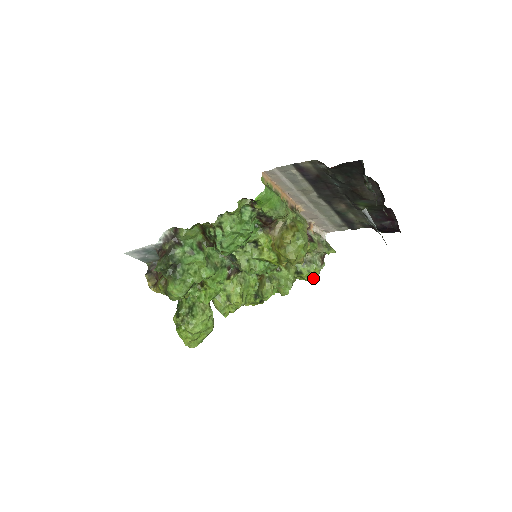
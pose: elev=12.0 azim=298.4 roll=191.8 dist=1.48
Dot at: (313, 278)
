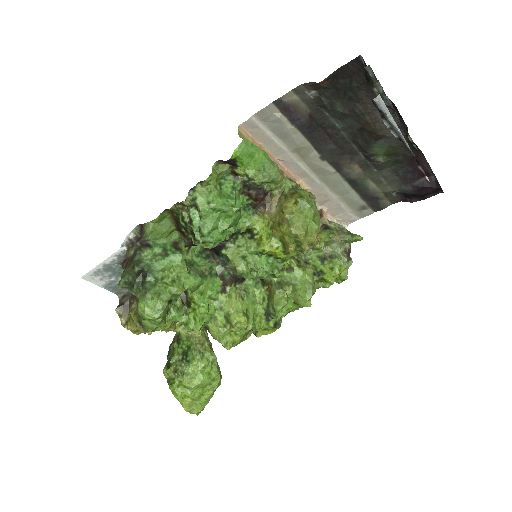
Dot at: (340, 280)
